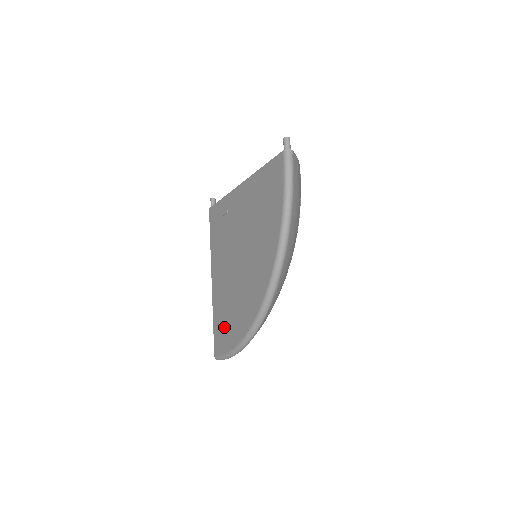
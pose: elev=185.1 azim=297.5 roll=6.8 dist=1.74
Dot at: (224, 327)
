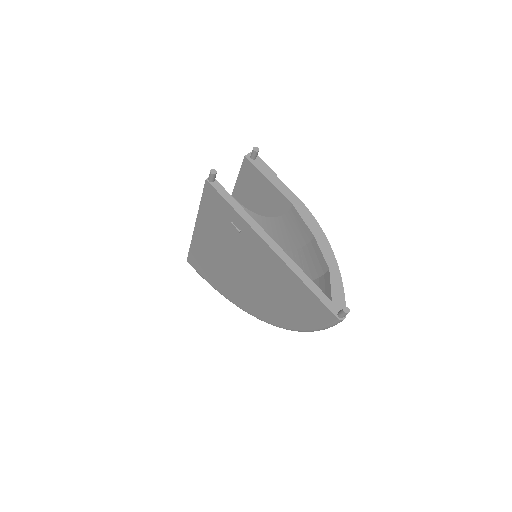
Dot at: (206, 269)
